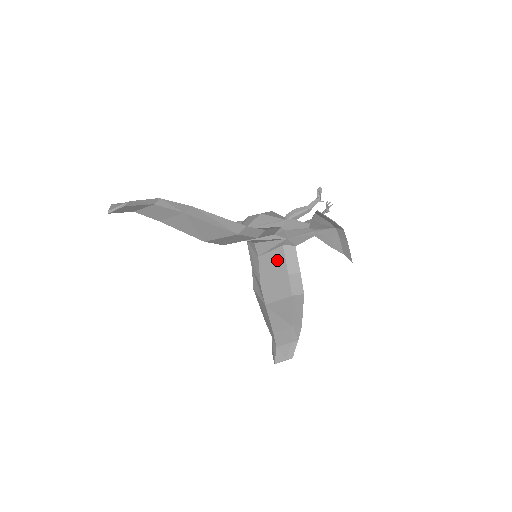
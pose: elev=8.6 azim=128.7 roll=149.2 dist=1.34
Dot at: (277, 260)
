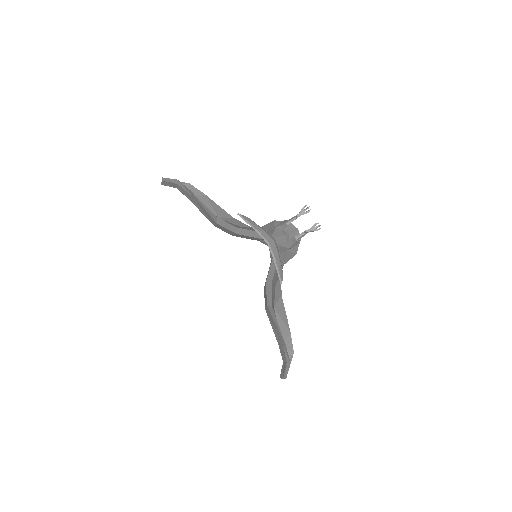
Dot at: occluded
